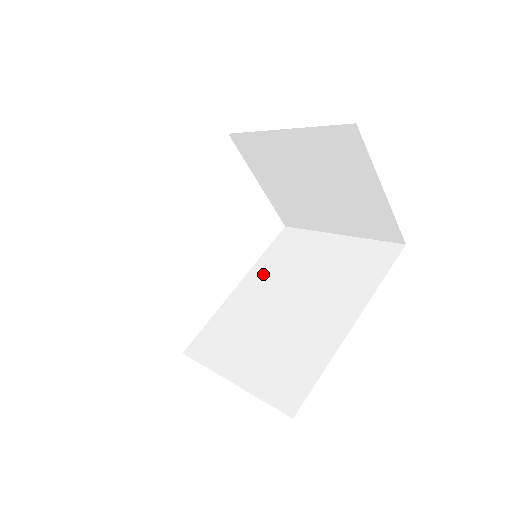
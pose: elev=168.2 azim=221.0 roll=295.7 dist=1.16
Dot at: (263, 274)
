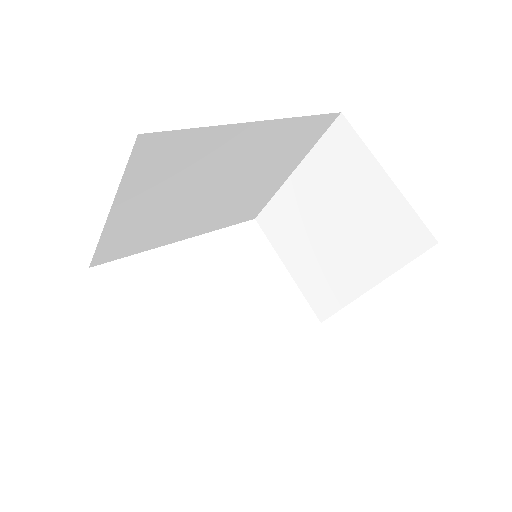
Dot at: occluded
